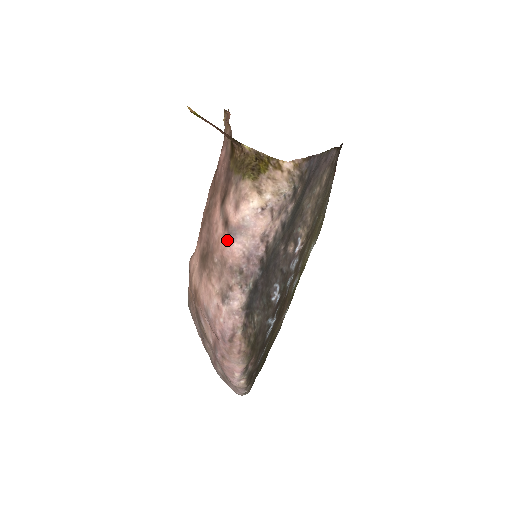
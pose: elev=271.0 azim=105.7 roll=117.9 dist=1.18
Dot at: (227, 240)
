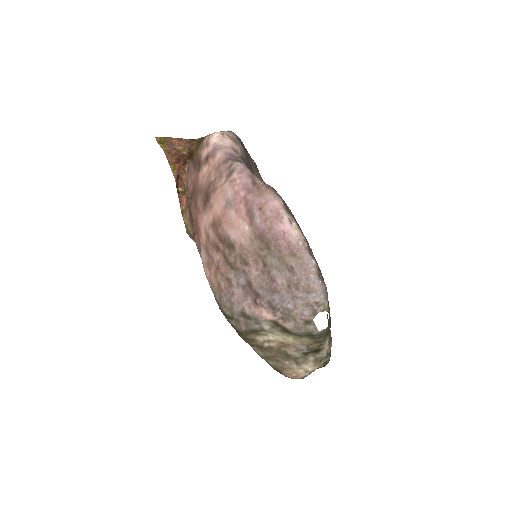
Dot at: (212, 160)
